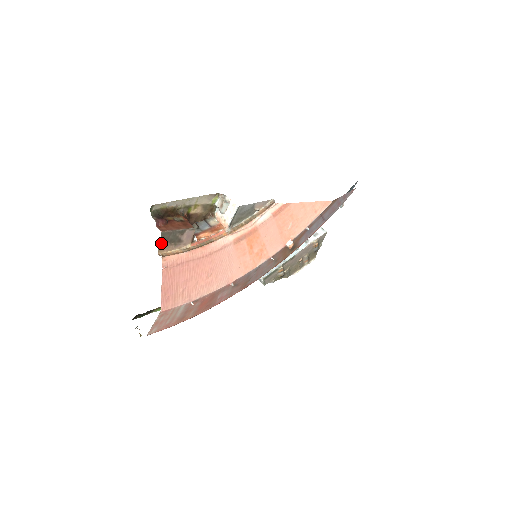
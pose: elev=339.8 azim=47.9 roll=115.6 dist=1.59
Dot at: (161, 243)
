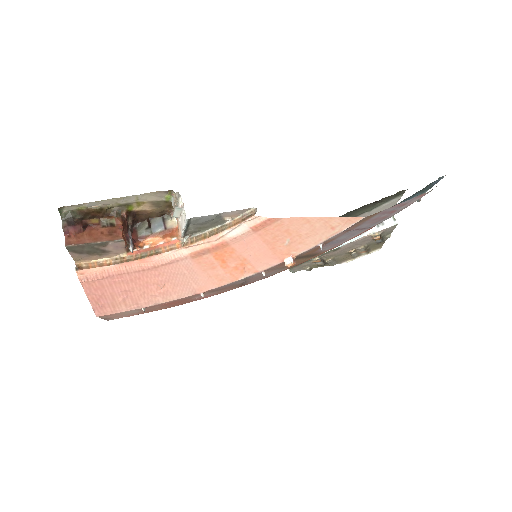
Dot at: (74, 254)
